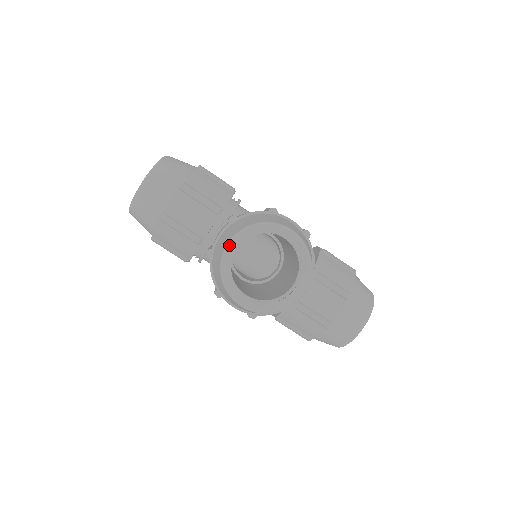
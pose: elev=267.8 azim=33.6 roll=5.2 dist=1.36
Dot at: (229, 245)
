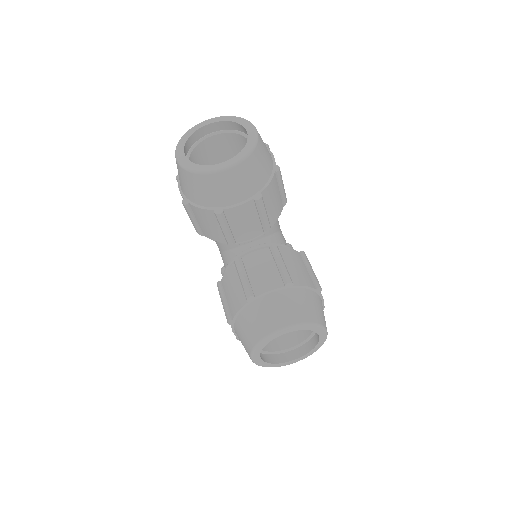
Dot at: (283, 330)
